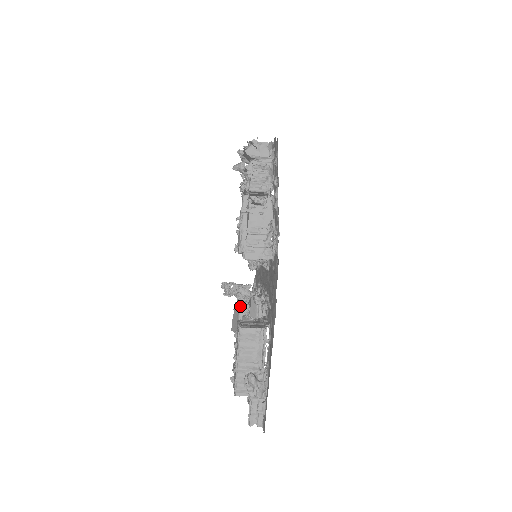
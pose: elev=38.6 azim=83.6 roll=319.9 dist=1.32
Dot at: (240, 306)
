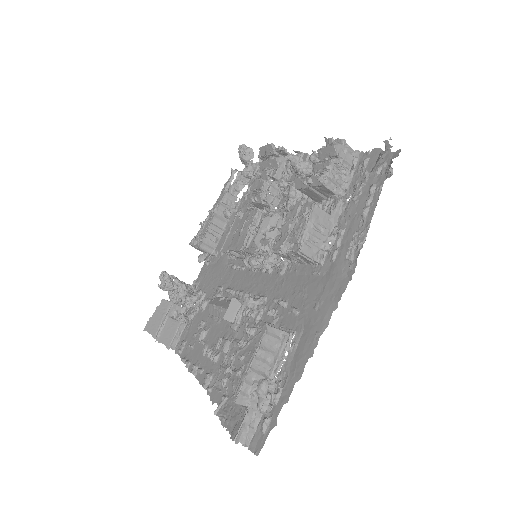
Dot at: (171, 305)
